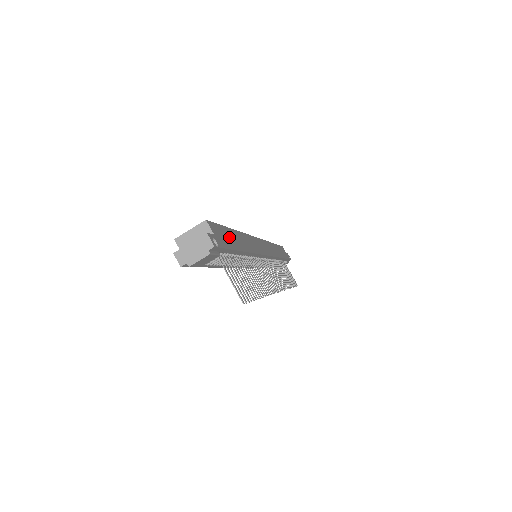
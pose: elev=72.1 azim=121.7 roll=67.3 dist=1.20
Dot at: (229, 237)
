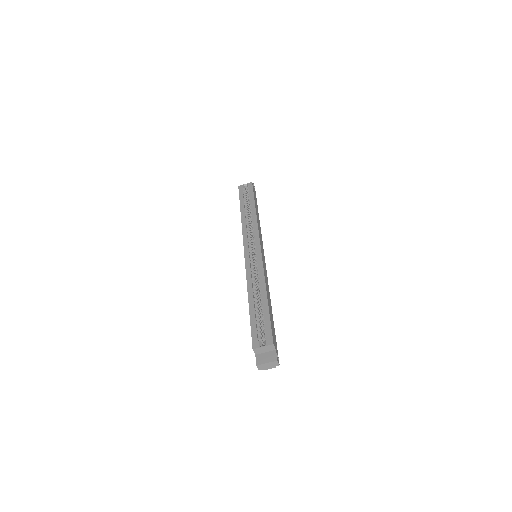
Dot at: (272, 322)
